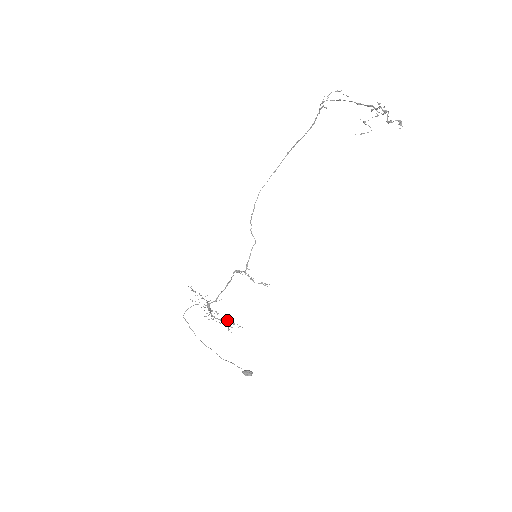
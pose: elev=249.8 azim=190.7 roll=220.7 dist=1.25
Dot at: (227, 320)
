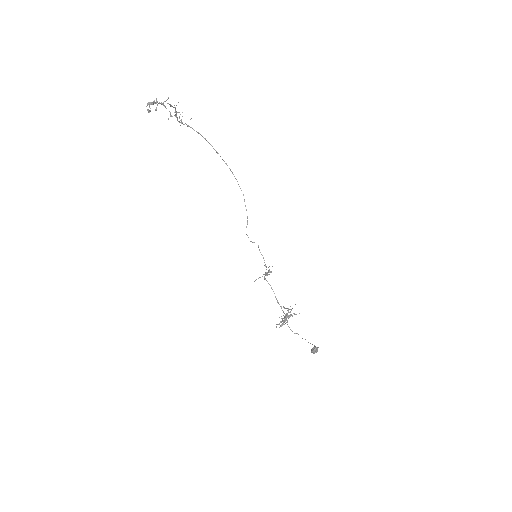
Dot at: (288, 317)
